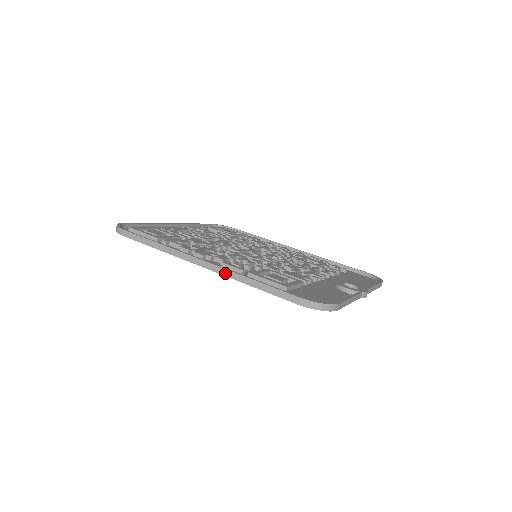
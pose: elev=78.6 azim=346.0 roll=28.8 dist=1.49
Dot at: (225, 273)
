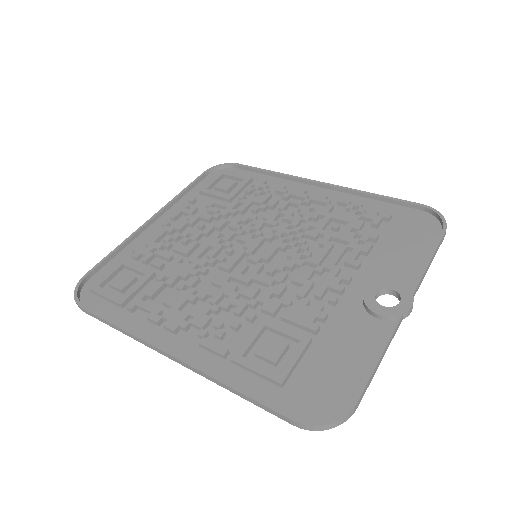
Dot at: (200, 374)
